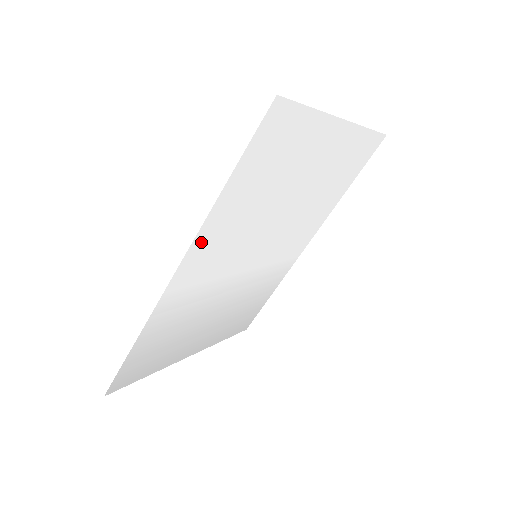
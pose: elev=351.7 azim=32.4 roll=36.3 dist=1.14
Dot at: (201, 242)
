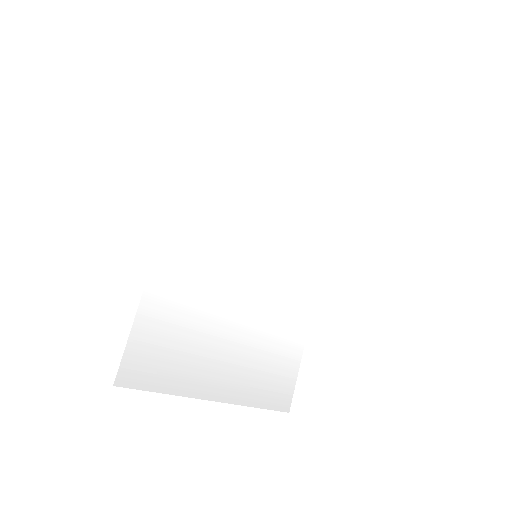
Dot at: (188, 185)
